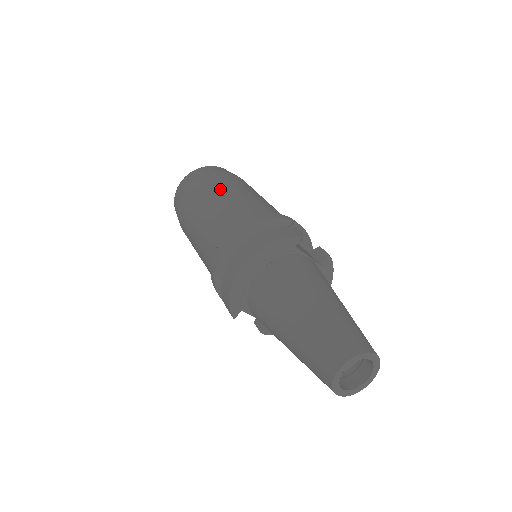
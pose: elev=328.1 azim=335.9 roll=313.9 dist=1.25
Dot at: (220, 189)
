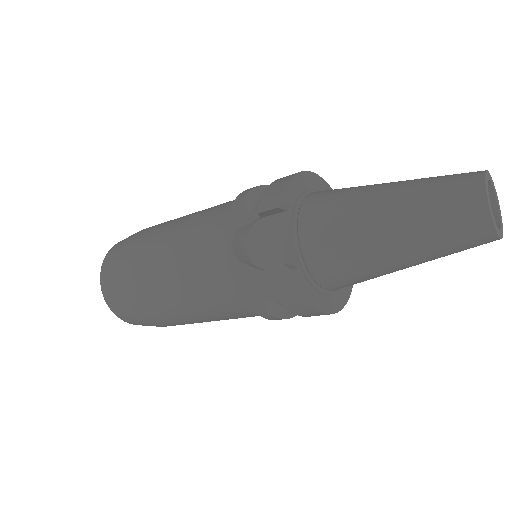
Dot at: occluded
